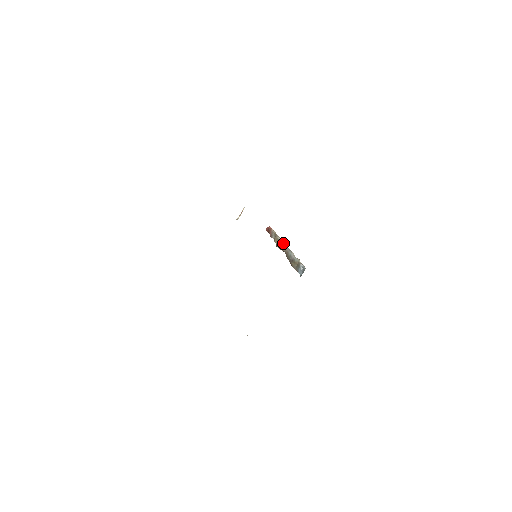
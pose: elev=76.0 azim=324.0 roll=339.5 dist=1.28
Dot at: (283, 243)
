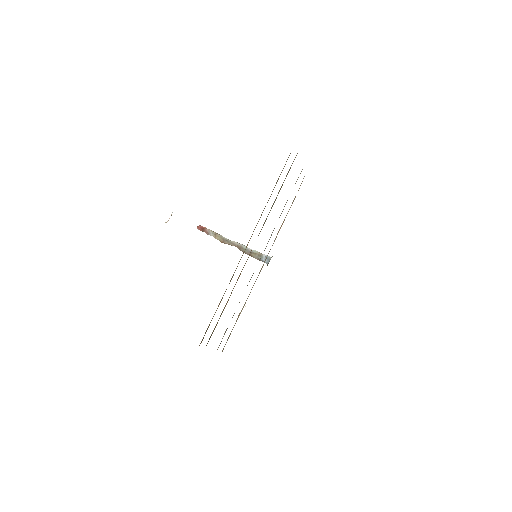
Dot at: (228, 239)
